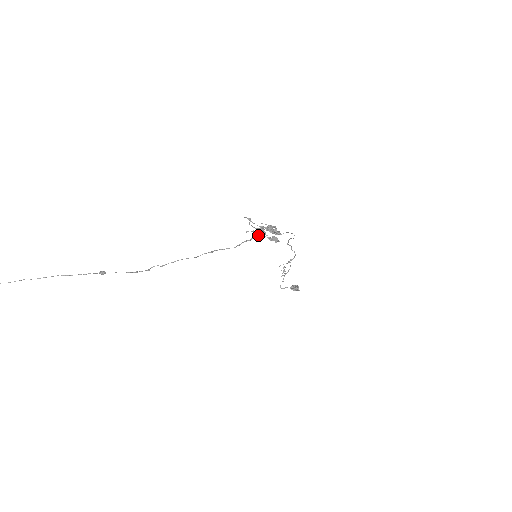
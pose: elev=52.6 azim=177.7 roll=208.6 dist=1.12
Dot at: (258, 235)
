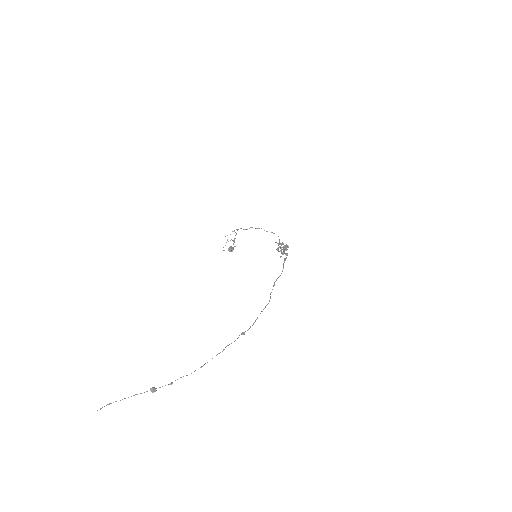
Dot at: occluded
